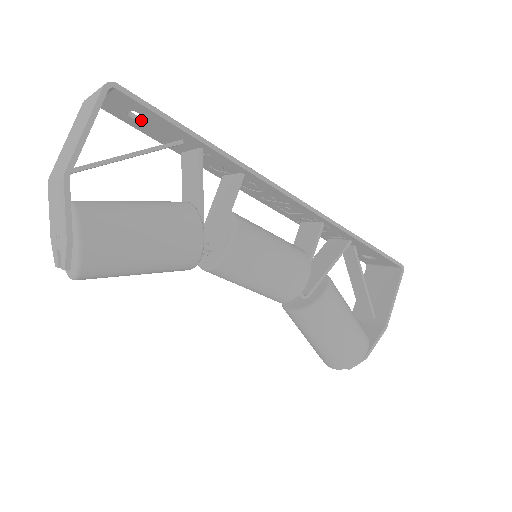
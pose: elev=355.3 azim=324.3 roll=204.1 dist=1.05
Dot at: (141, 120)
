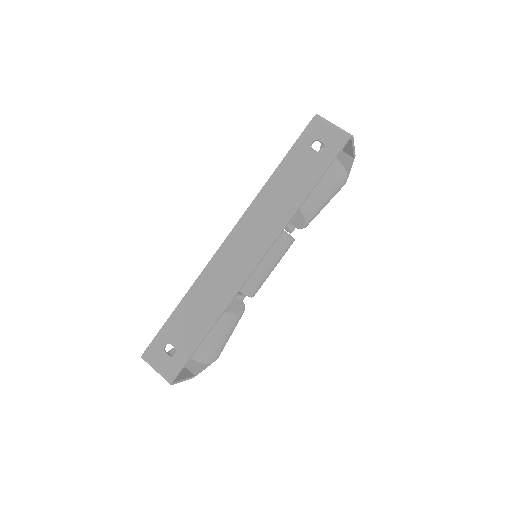
Dot at: (173, 345)
